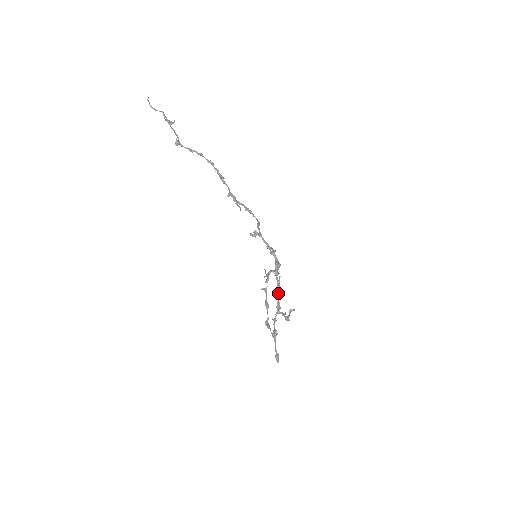
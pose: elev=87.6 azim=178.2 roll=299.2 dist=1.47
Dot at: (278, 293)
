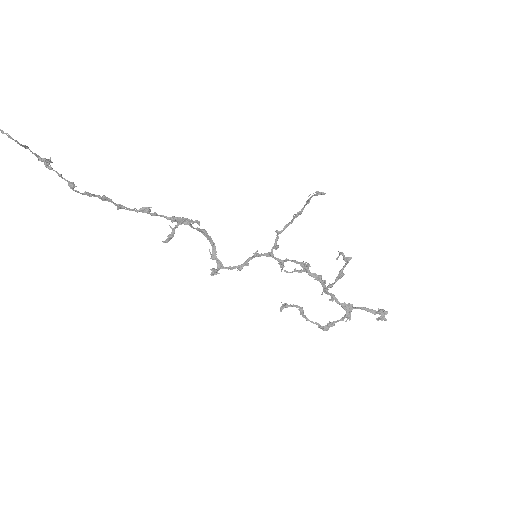
Dot at: (306, 271)
